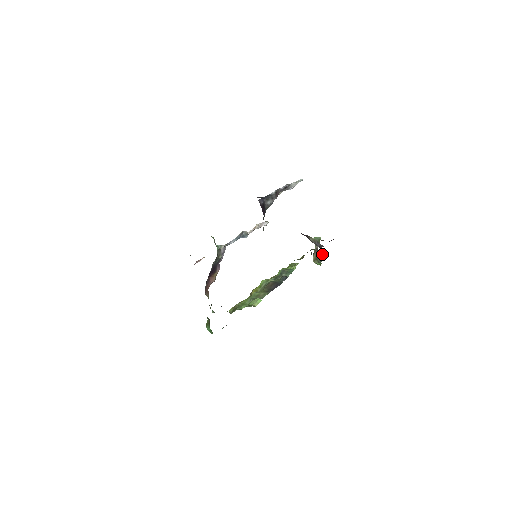
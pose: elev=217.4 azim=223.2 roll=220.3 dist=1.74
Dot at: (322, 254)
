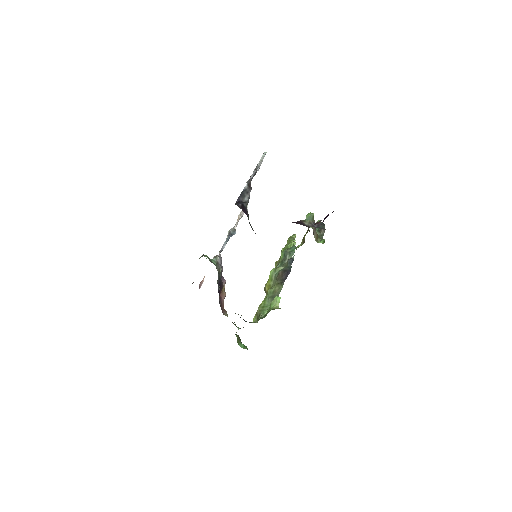
Dot at: (320, 227)
